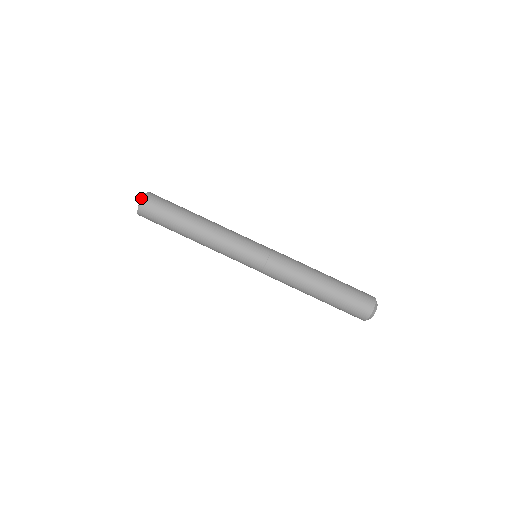
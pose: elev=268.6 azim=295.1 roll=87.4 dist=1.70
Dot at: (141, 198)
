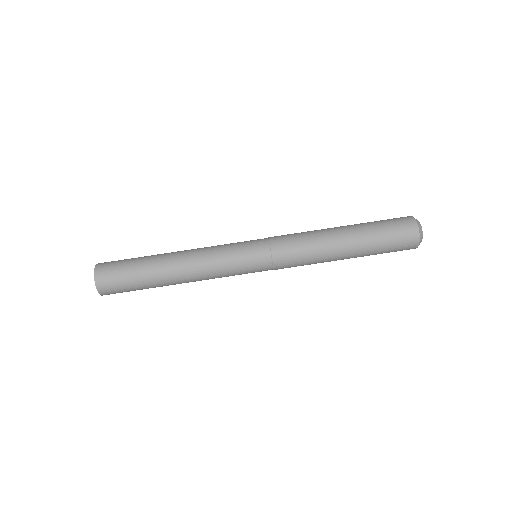
Dot at: occluded
